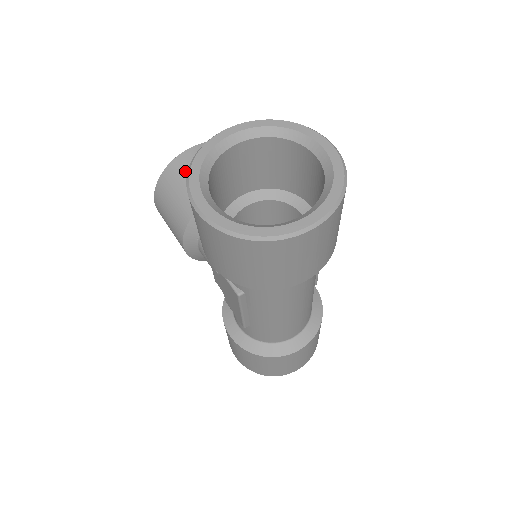
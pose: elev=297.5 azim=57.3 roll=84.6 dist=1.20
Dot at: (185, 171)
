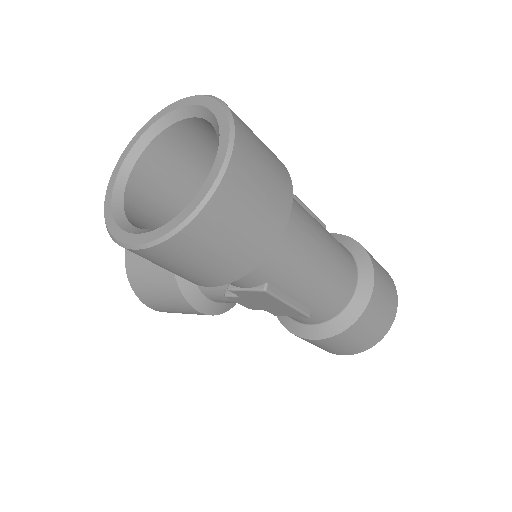
Dot at: (139, 257)
